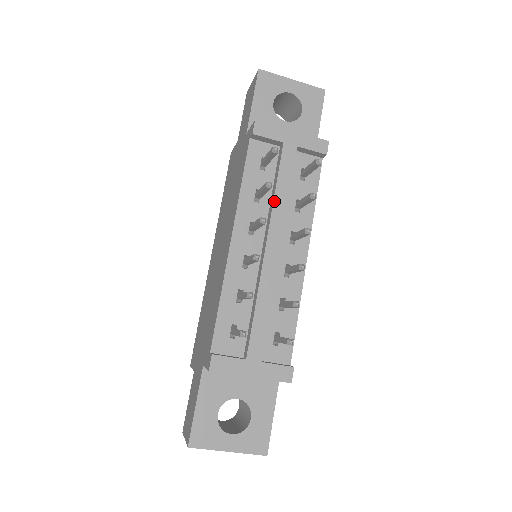
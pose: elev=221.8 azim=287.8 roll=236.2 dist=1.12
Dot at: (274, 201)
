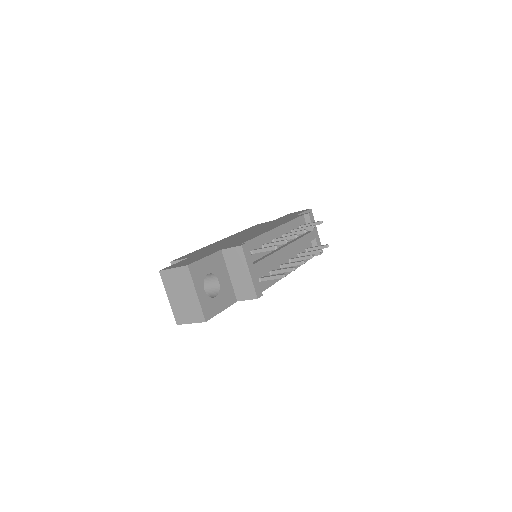
Dot at: (299, 239)
